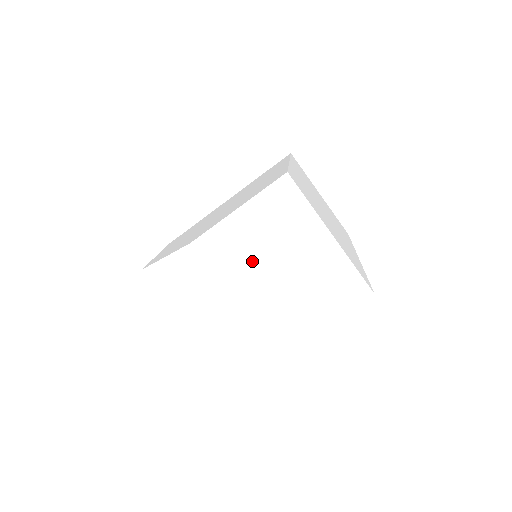
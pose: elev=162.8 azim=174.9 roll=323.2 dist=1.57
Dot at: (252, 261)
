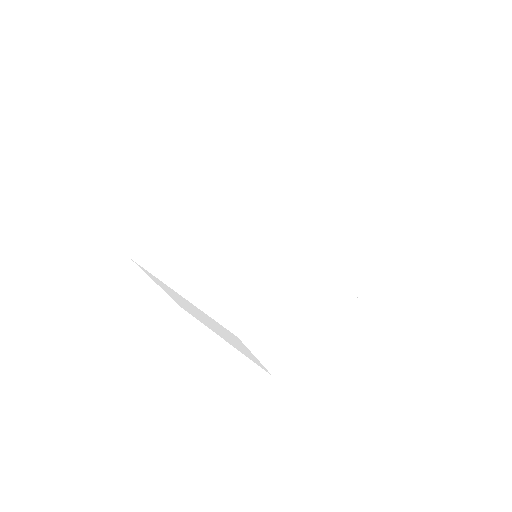
Dot at: (288, 346)
